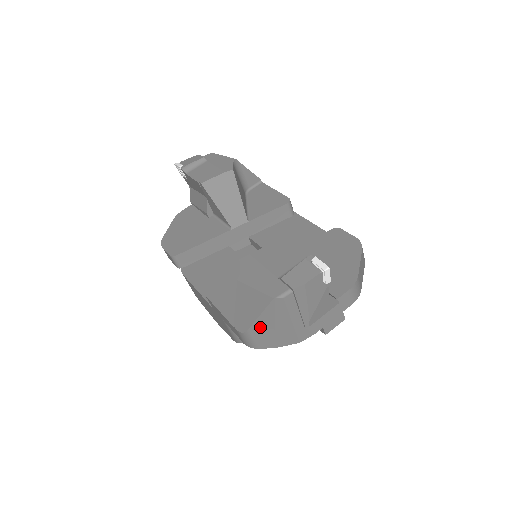
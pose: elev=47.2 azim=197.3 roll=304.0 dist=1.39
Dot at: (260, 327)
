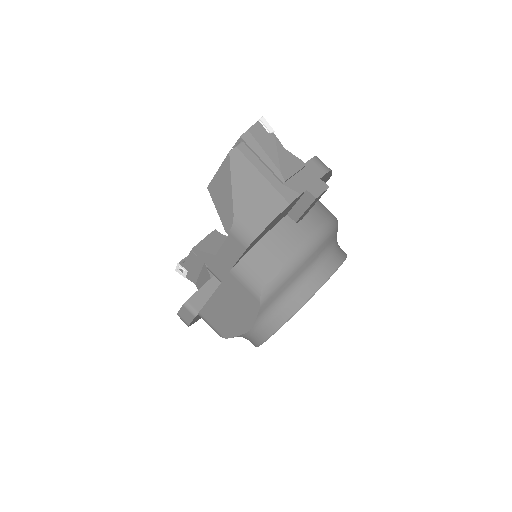
Dot at: (241, 200)
